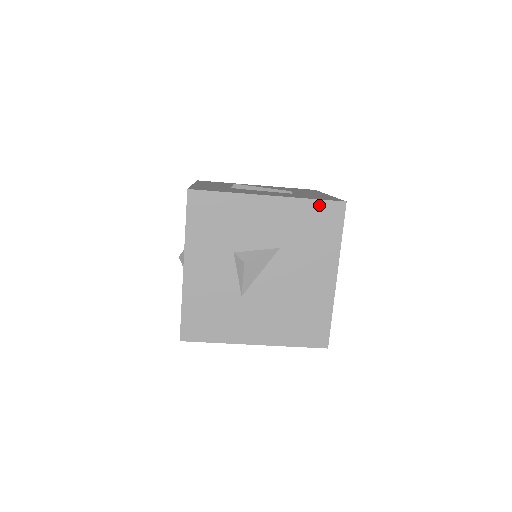
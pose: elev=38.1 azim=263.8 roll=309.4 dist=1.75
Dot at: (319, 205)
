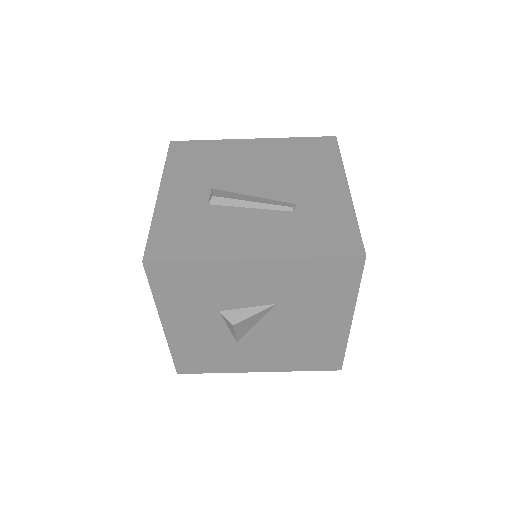
Dot at: (326, 262)
